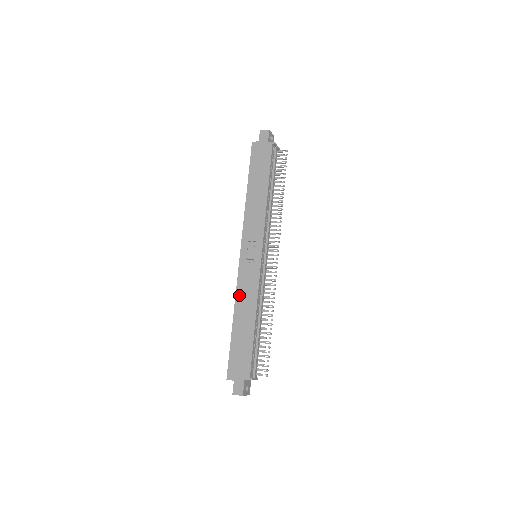
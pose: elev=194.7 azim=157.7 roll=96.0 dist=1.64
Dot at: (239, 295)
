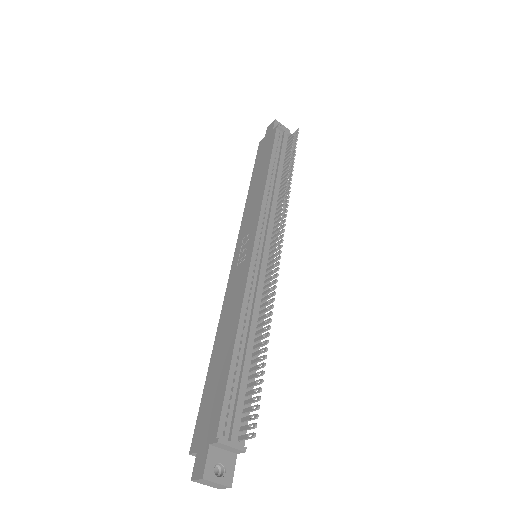
Dot at: (224, 311)
